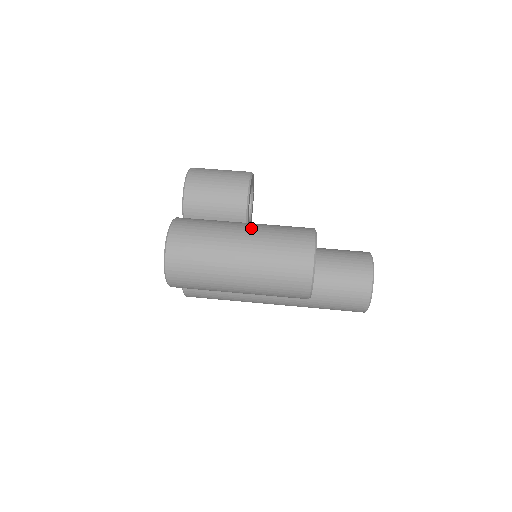
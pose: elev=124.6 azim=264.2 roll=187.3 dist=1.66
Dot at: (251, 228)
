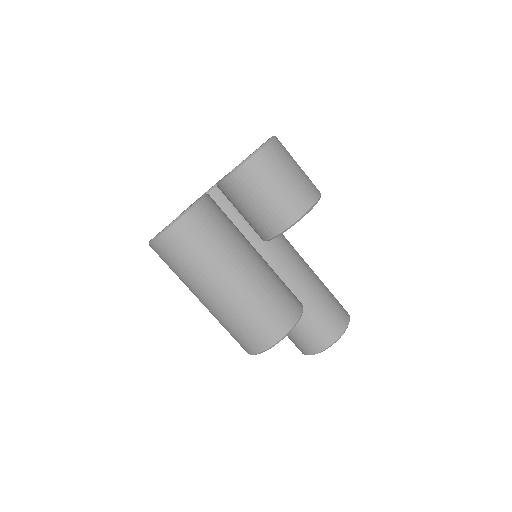
Dot at: (246, 280)
